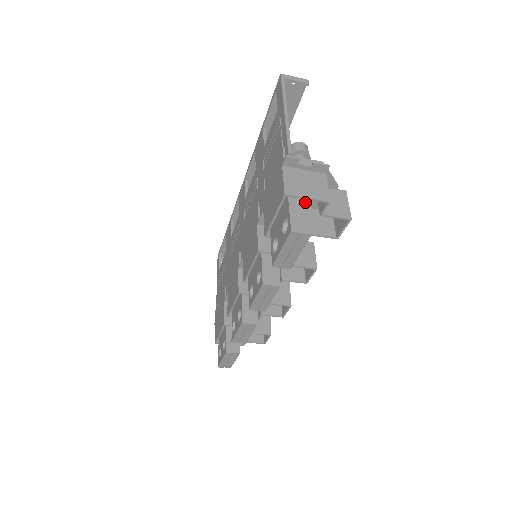
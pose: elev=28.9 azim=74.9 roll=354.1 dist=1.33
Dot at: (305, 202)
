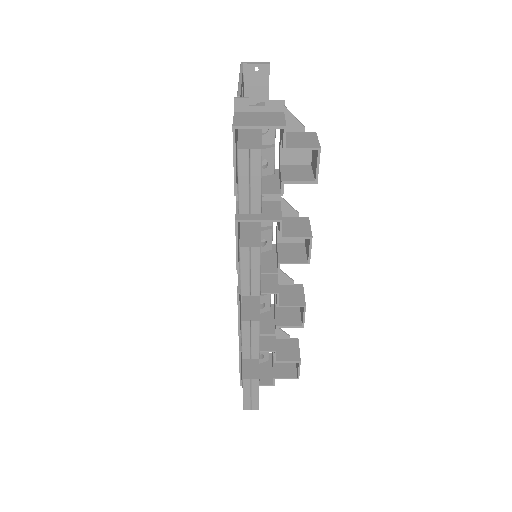
Dot at: (258, 132)
